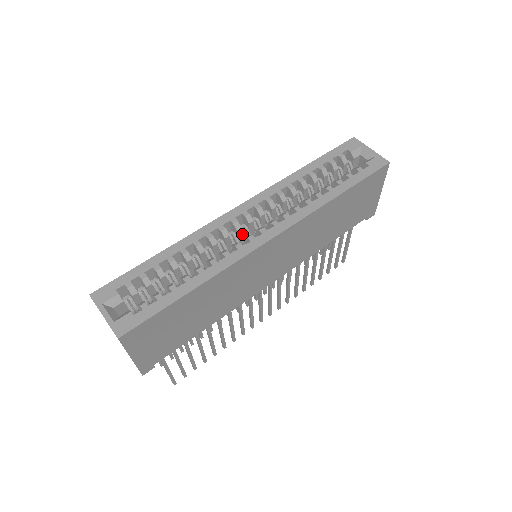
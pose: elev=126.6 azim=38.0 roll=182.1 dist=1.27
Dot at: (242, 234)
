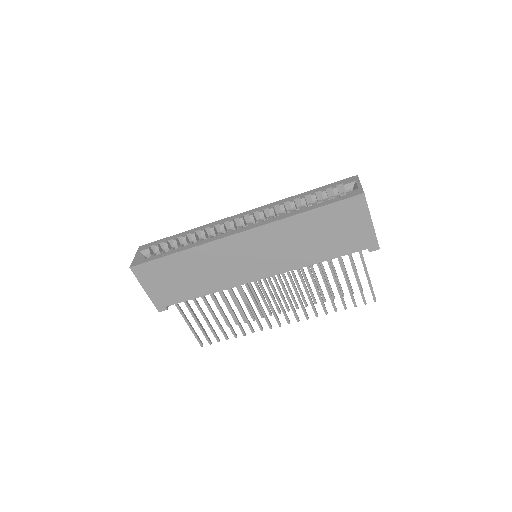
Dot at: occluded
